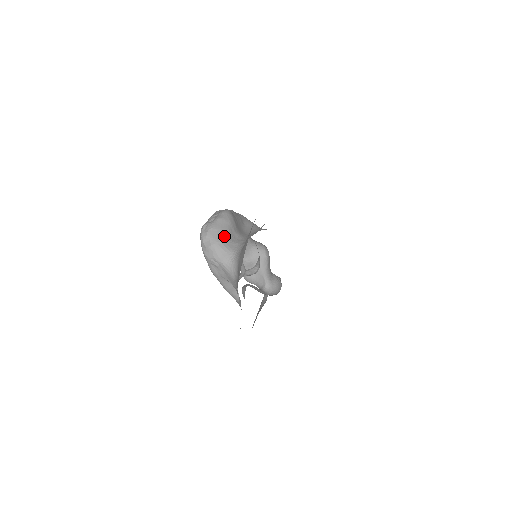
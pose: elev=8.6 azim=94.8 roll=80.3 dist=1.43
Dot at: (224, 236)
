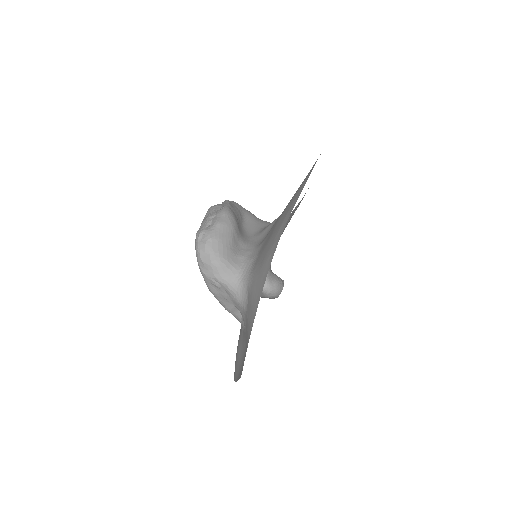
Dot at: (227, 248)
